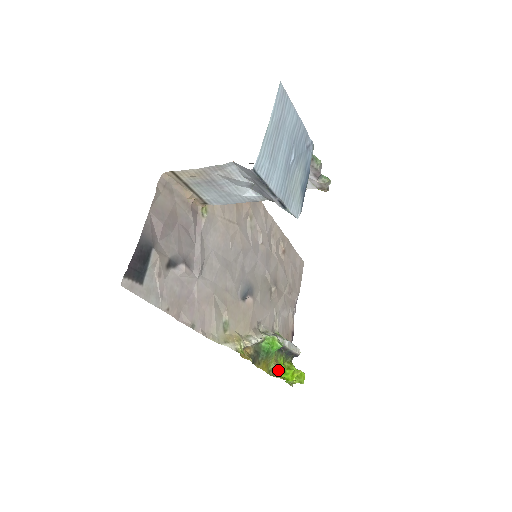
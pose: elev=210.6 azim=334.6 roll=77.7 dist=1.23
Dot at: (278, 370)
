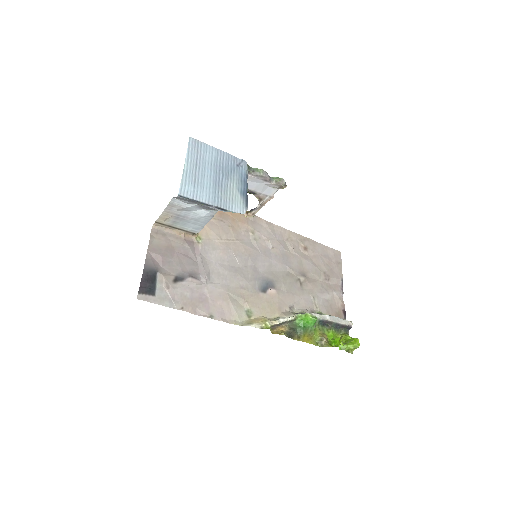
Dot at: (325, 341)
